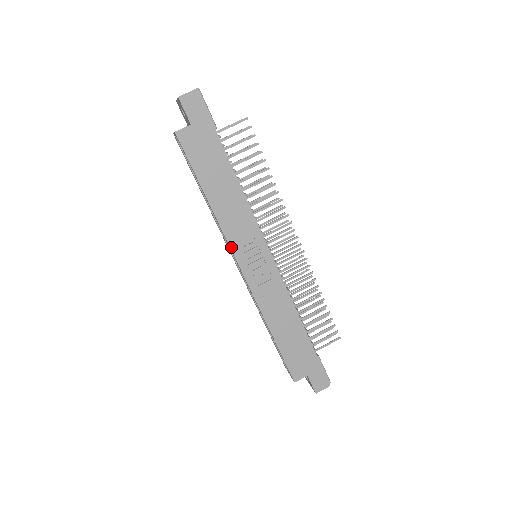
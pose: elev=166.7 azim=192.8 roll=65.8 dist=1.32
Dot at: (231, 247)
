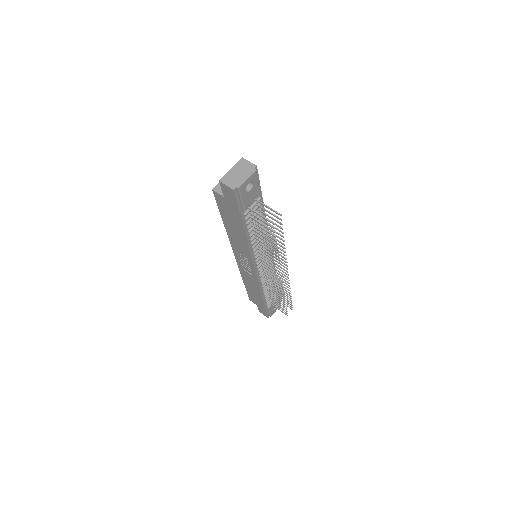
Dot at: (232, 248)
